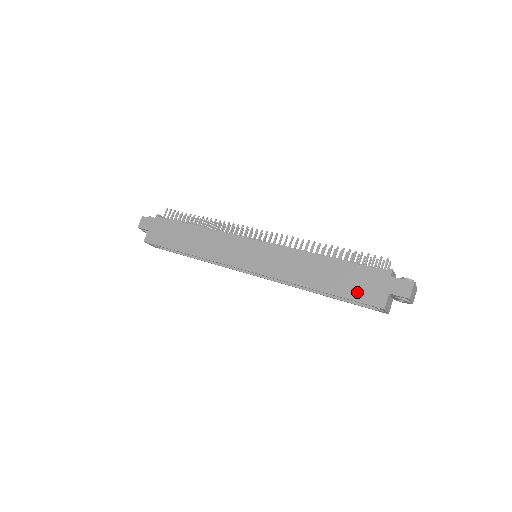
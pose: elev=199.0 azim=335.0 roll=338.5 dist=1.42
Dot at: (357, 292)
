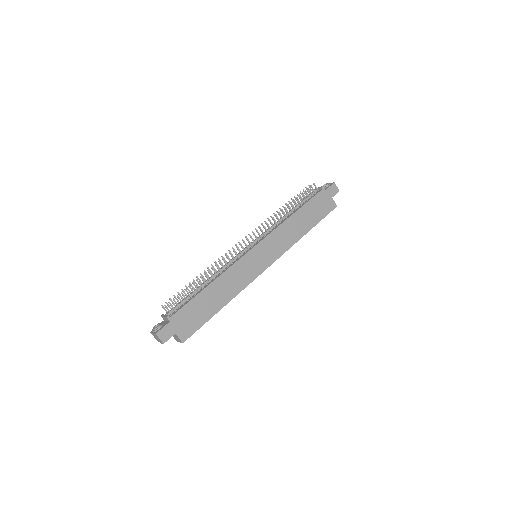
Dot at: (322, 212)
